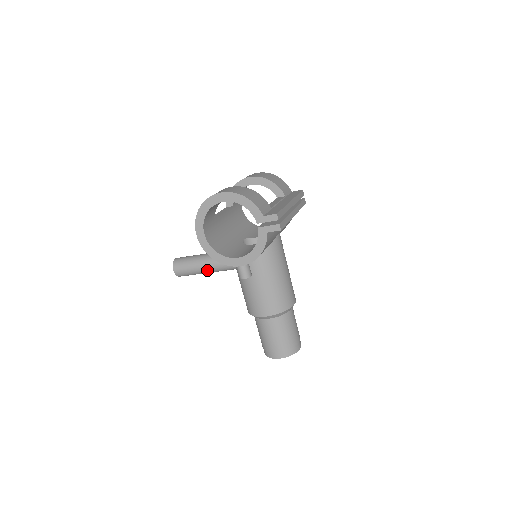
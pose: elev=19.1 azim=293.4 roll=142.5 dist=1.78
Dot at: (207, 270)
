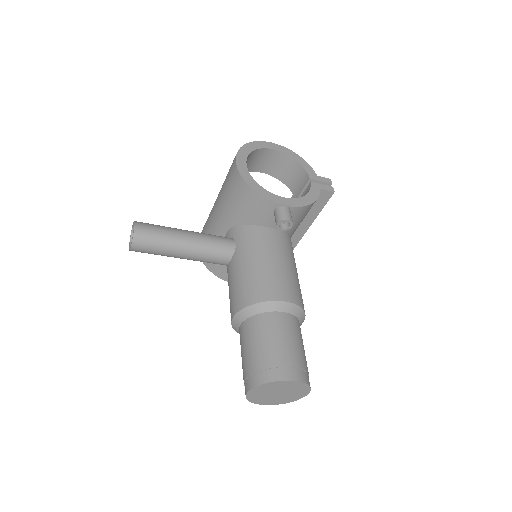
Dot at: (190, 242)
